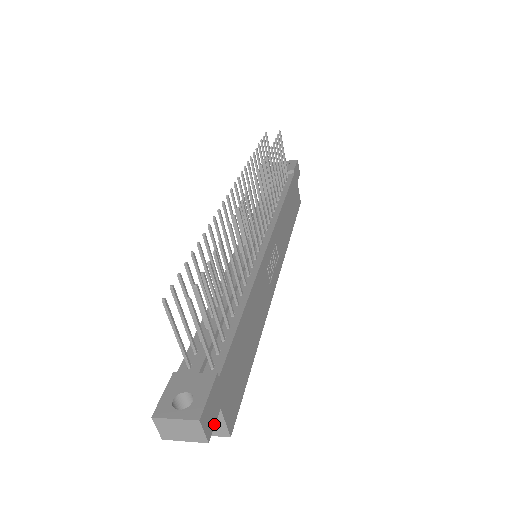
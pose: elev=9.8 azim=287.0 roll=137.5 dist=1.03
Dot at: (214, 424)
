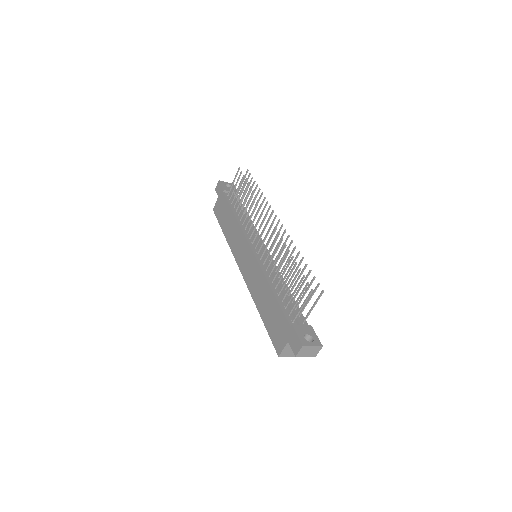
Dot at: occluded
